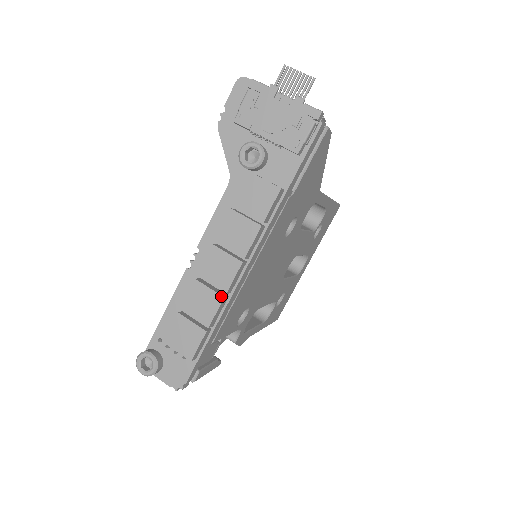
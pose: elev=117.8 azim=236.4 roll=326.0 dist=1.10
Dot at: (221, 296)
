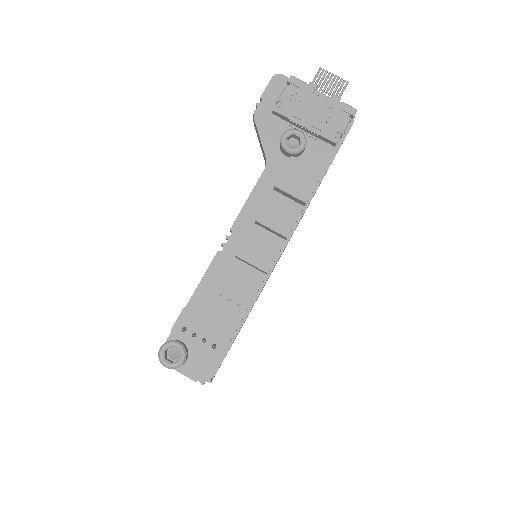
Dot at: (262, 276)
